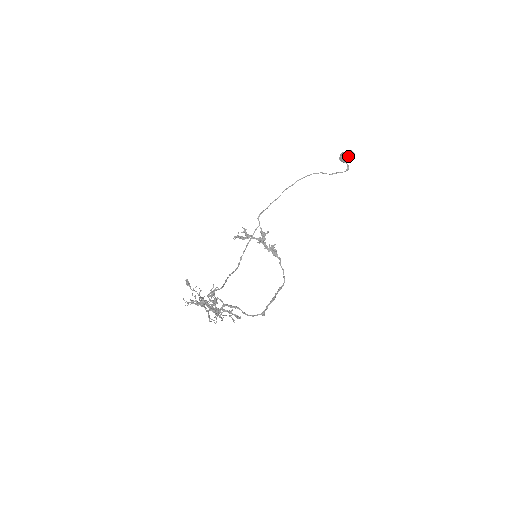
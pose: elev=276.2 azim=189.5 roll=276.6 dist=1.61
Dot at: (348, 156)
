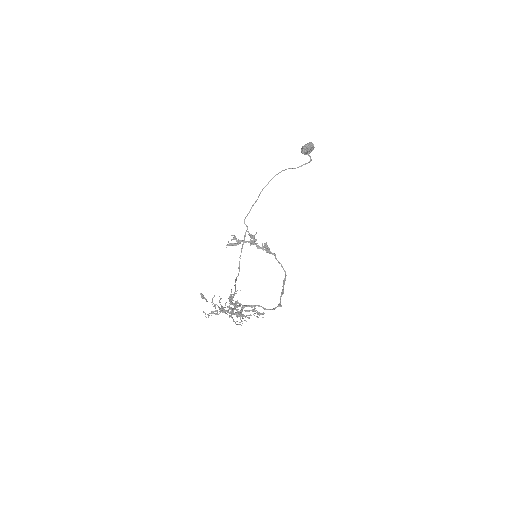
Dot at: (309, 148)
